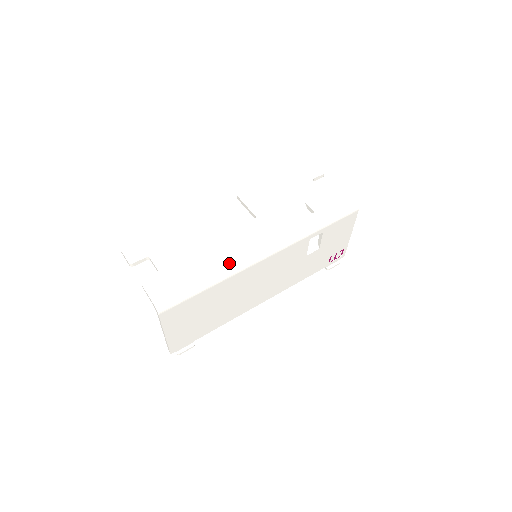
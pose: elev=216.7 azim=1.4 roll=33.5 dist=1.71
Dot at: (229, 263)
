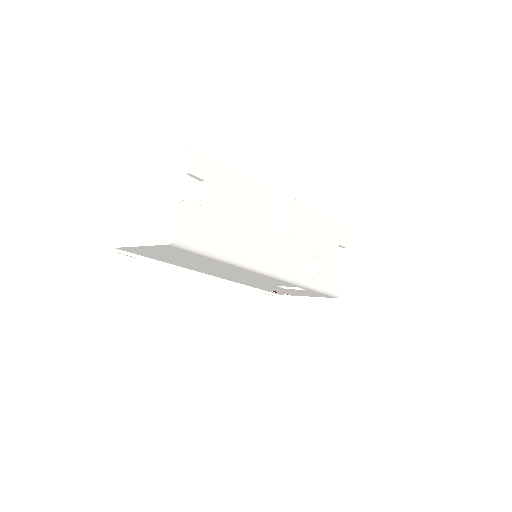
Dot at: (249, 257)
